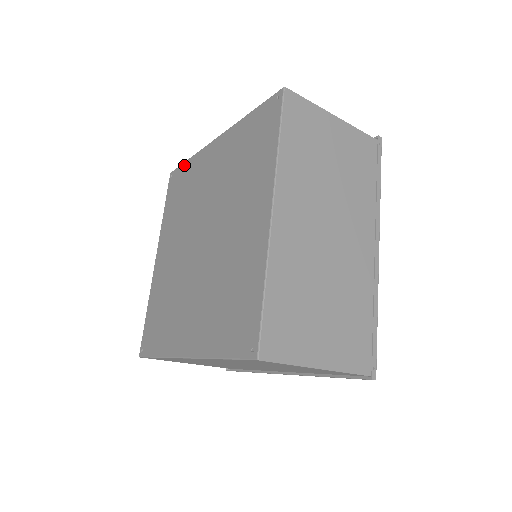
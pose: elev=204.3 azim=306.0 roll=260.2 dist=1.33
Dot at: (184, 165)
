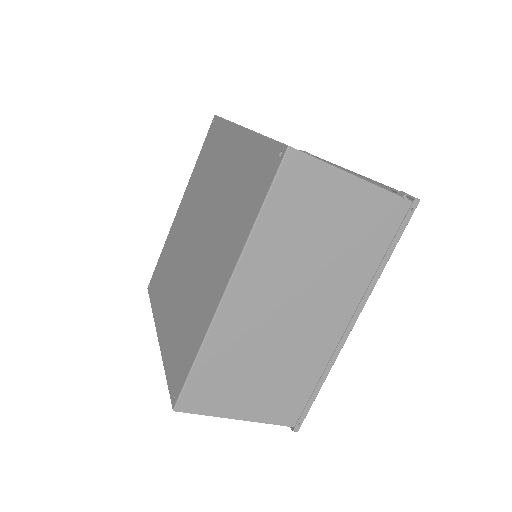
Dot at: (221, 123)
